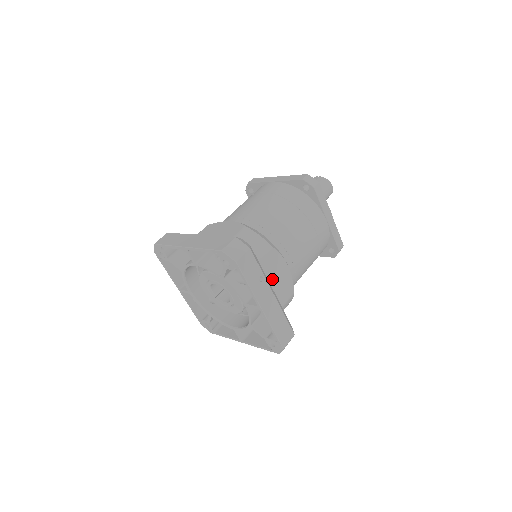
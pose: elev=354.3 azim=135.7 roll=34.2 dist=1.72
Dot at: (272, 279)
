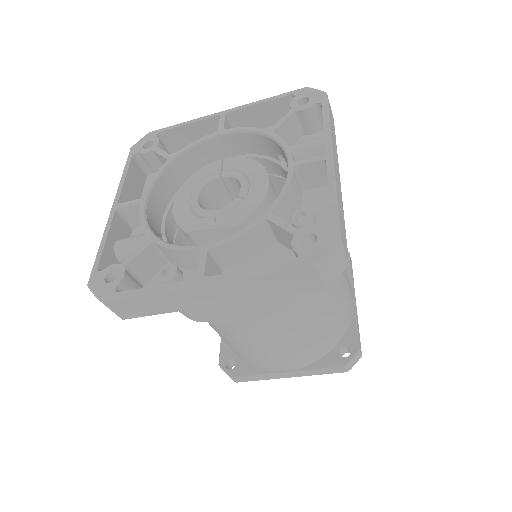
Dot at: occluded
